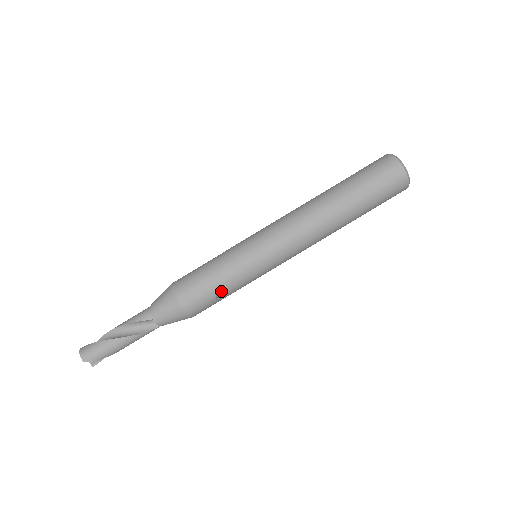
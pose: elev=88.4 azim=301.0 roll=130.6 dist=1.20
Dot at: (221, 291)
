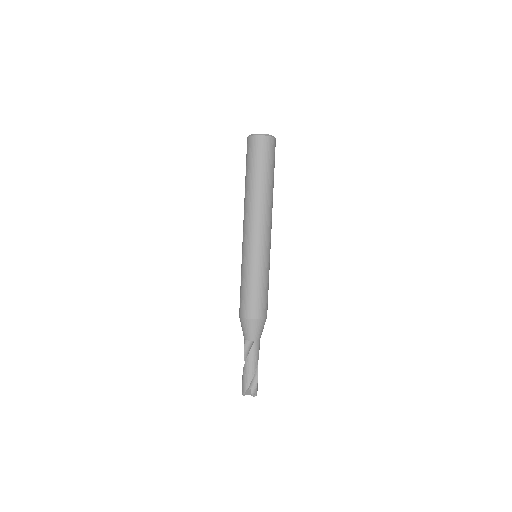
Dot at: (249, 290)
